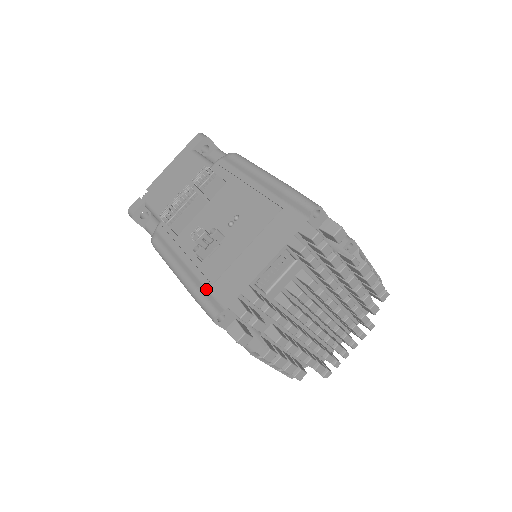
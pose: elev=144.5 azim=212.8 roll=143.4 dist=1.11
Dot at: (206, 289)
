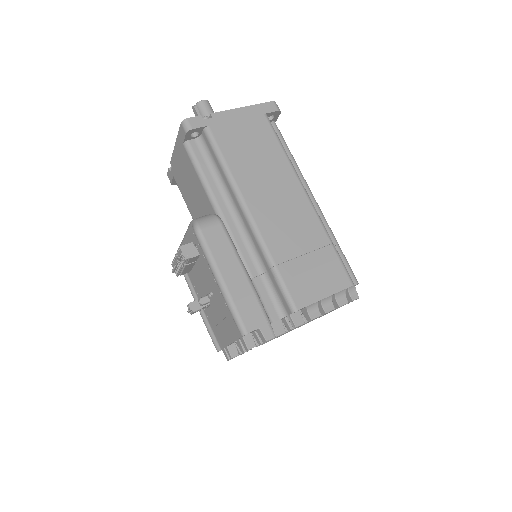
Dot at: (211, 329)
